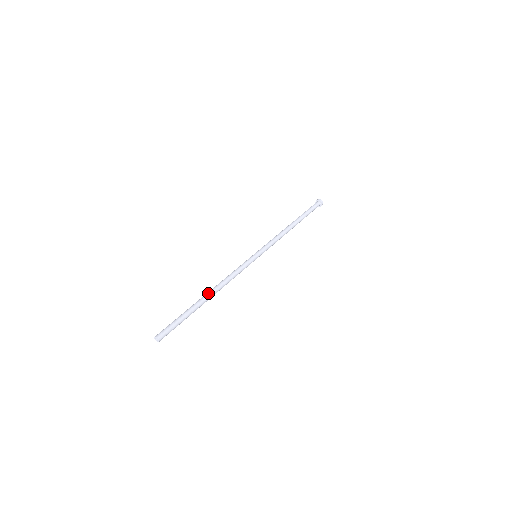
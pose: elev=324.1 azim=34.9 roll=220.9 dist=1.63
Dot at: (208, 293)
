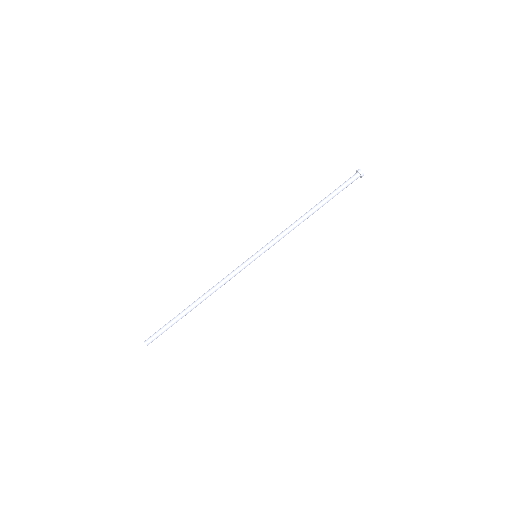
Dot at: (196, 302)
